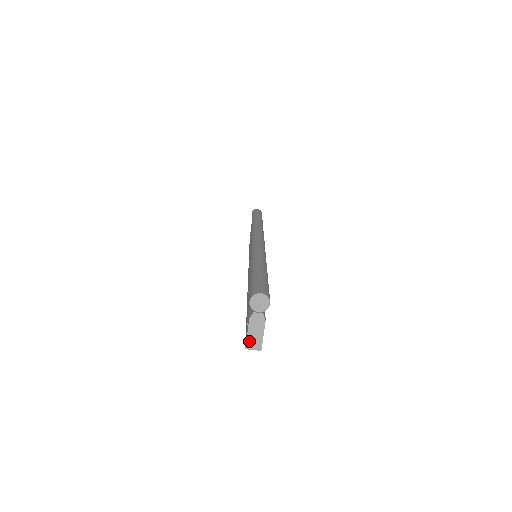
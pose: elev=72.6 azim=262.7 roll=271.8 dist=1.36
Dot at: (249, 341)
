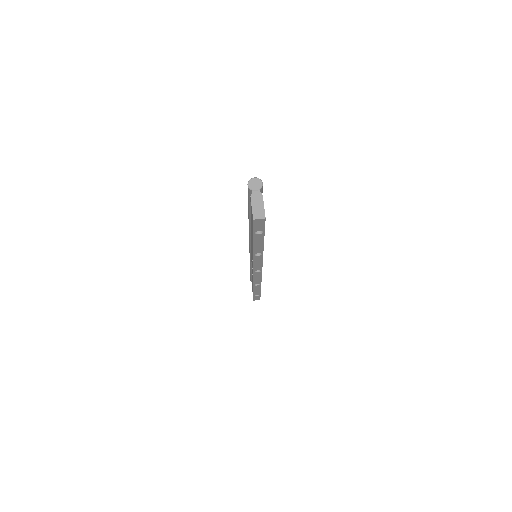
Dot at: (254, 213)
